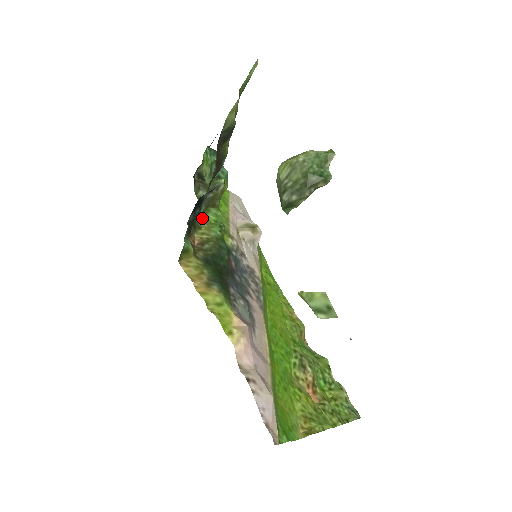
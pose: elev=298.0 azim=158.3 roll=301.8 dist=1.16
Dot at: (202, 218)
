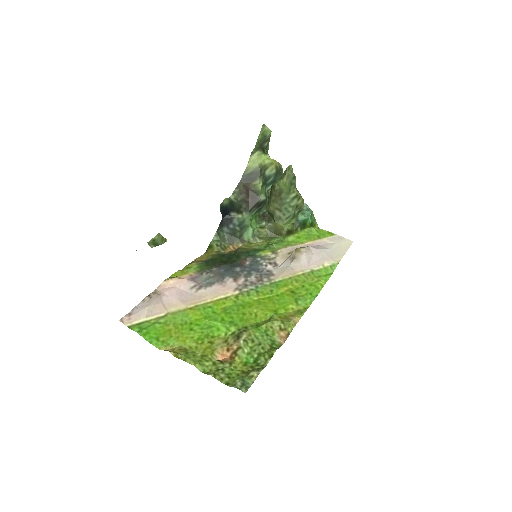
Dot at: (258, 239)
